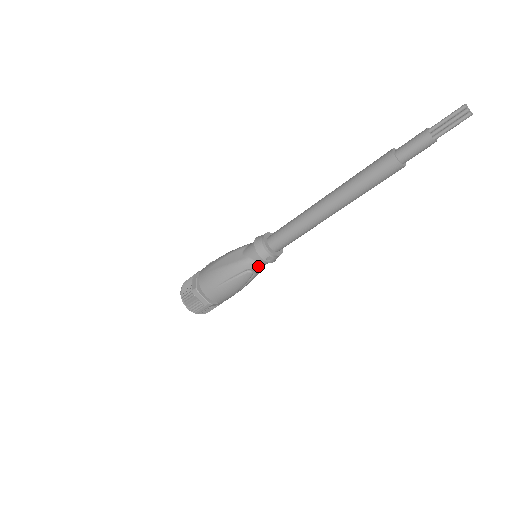
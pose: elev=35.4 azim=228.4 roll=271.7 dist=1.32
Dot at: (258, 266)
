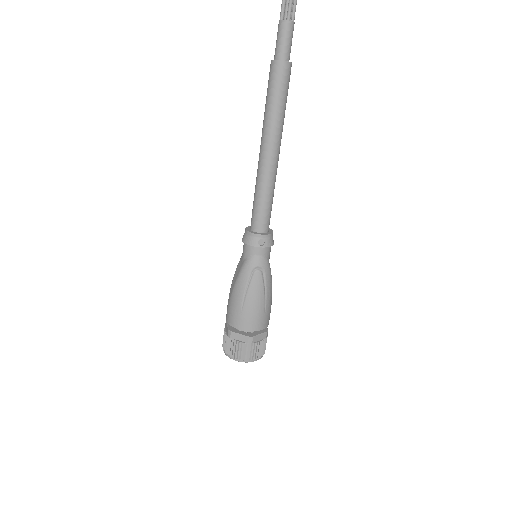
Dot at: (259, 259)
